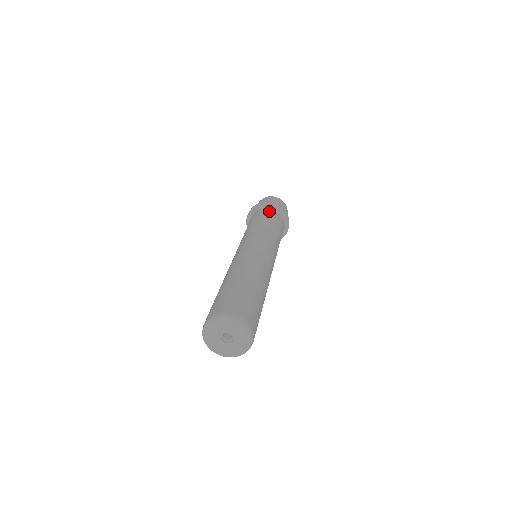
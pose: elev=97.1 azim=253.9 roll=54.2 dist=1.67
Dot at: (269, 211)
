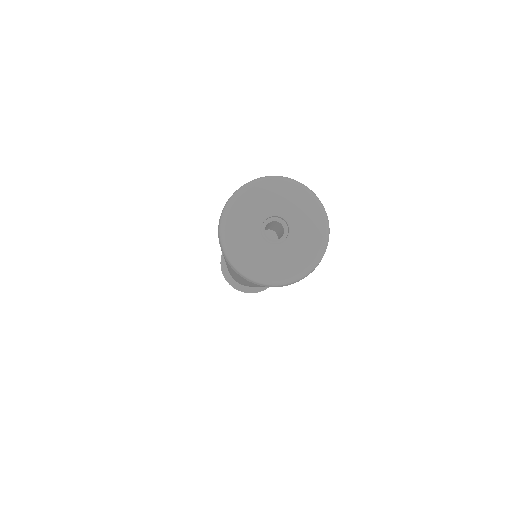
Dot at: occluded
